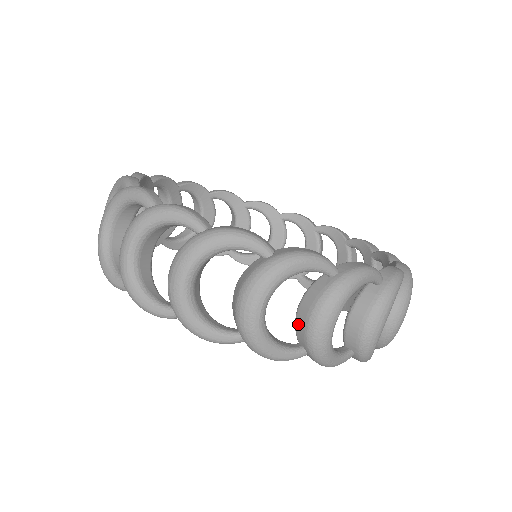
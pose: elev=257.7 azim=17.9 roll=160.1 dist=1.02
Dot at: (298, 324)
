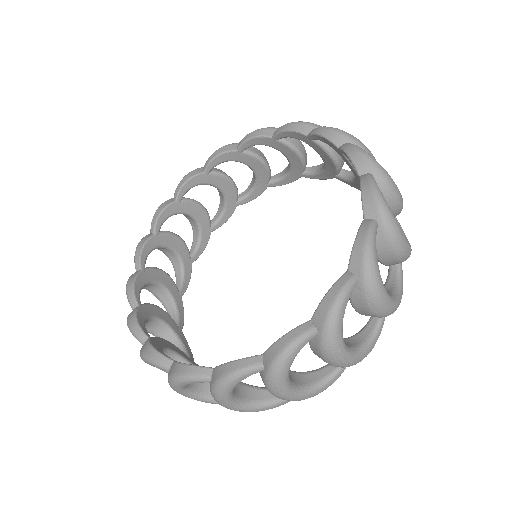
Dot at: occluded
